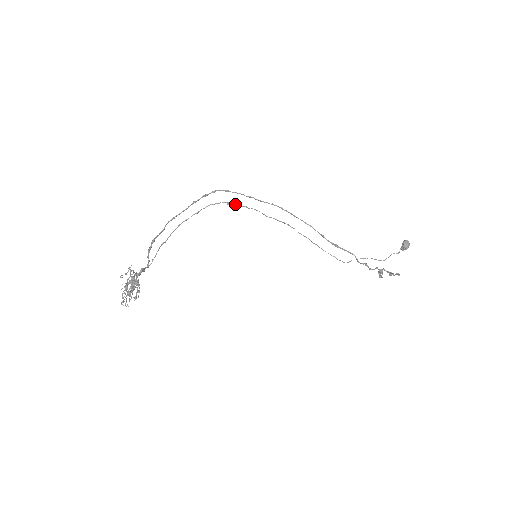
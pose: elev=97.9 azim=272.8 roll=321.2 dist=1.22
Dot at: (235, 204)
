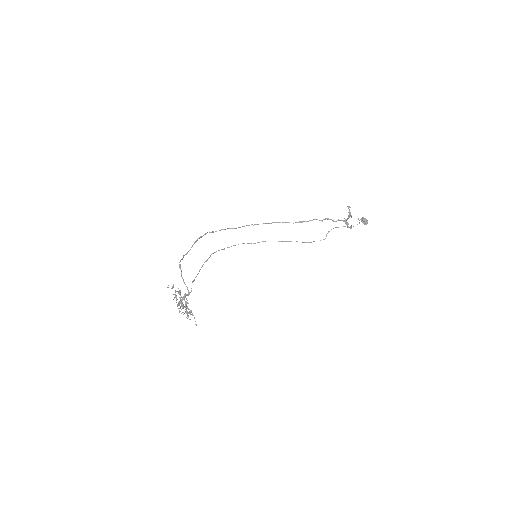
Dot at: (228, 247)
